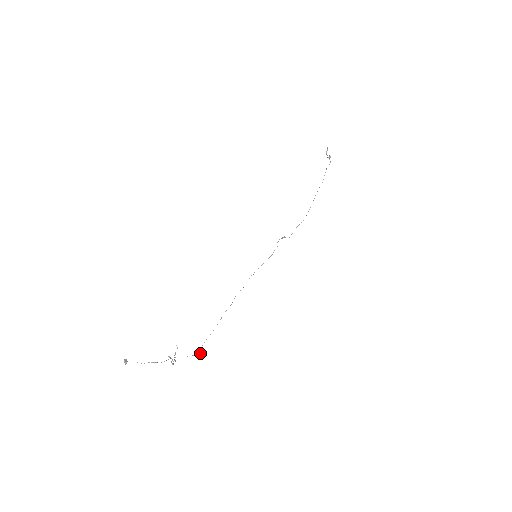
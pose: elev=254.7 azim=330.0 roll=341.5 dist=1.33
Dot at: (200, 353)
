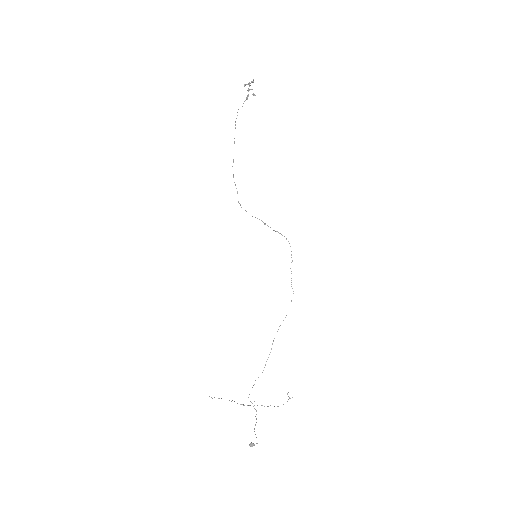
Dot at: occluded
